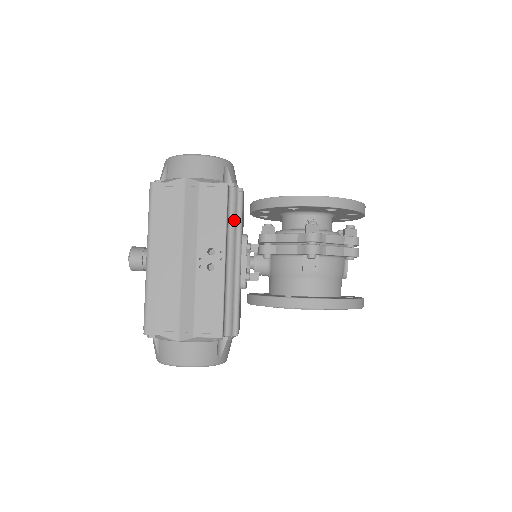
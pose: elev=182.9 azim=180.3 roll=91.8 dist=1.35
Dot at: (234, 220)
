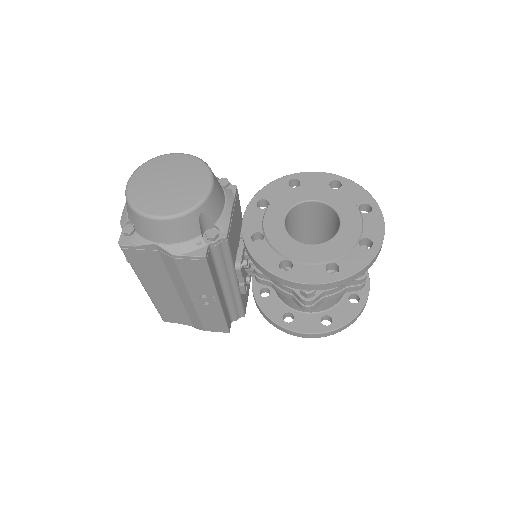
Dot at: (222, 264)
